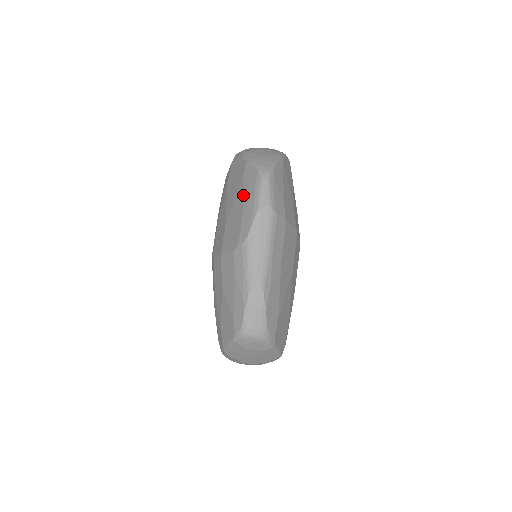
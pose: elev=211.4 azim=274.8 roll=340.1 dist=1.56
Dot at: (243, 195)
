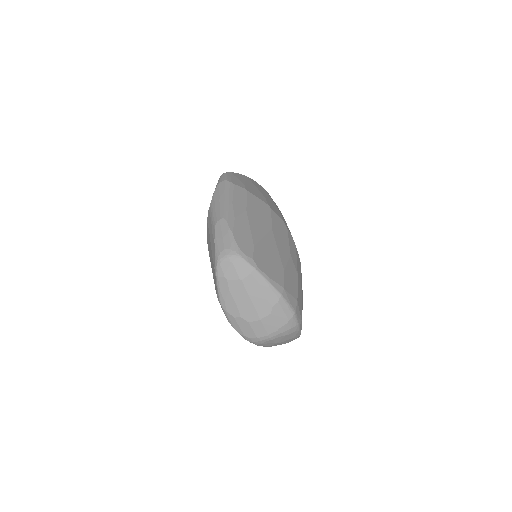
Dot at: occluded
